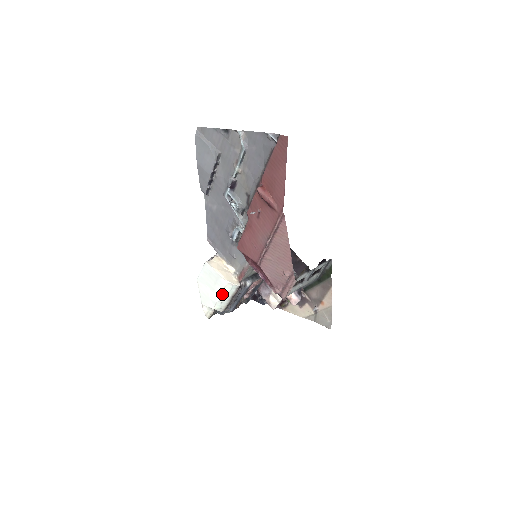
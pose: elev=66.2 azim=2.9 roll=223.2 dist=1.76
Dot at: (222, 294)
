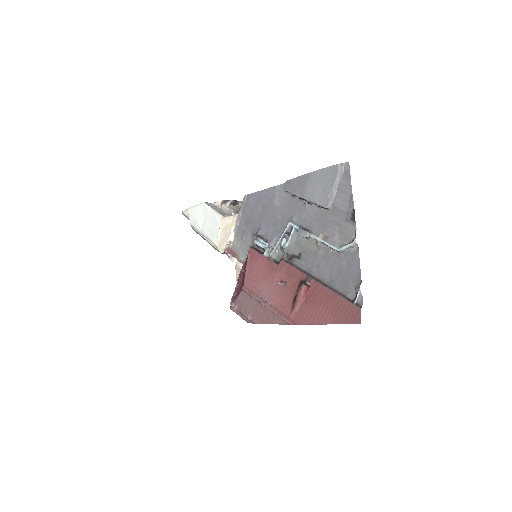
Dot at: (206, 236)
